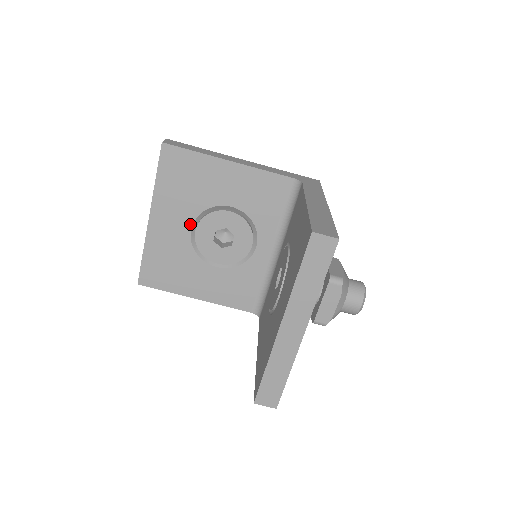
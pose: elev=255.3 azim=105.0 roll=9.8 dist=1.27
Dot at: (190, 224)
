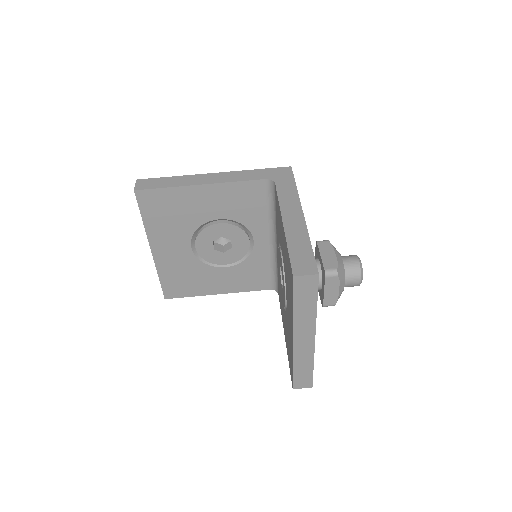
Dot at: (188, 244)
